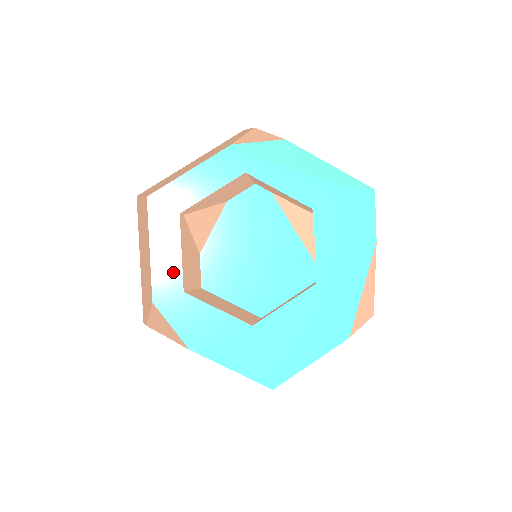
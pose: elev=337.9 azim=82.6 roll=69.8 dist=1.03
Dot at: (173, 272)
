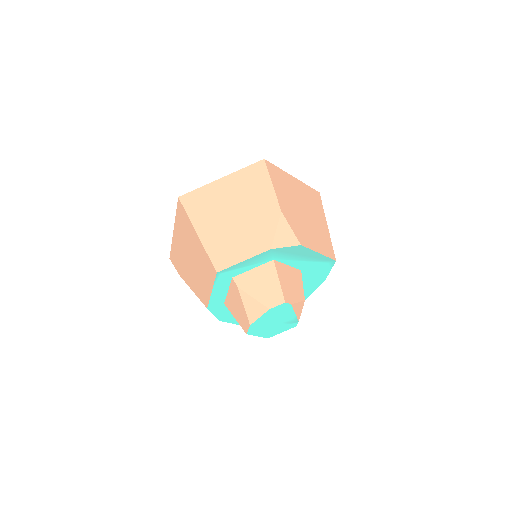
Dot at: (221, 298)
